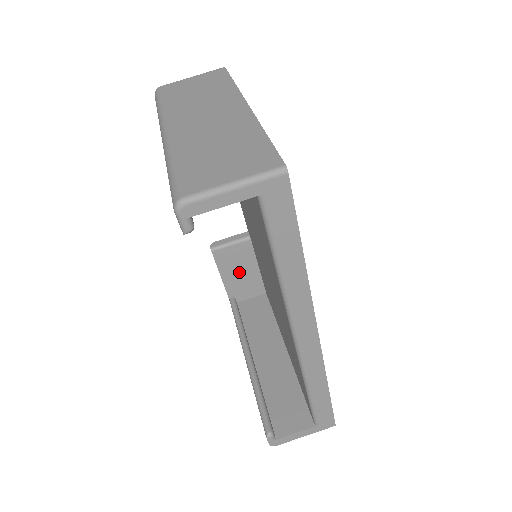
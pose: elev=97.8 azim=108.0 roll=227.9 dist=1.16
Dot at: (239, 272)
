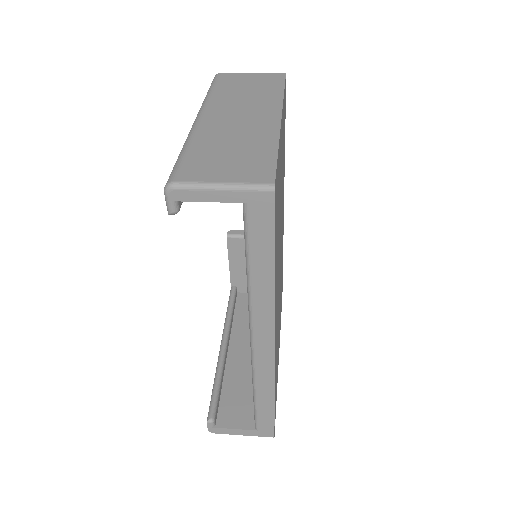
Dot at: occluded
